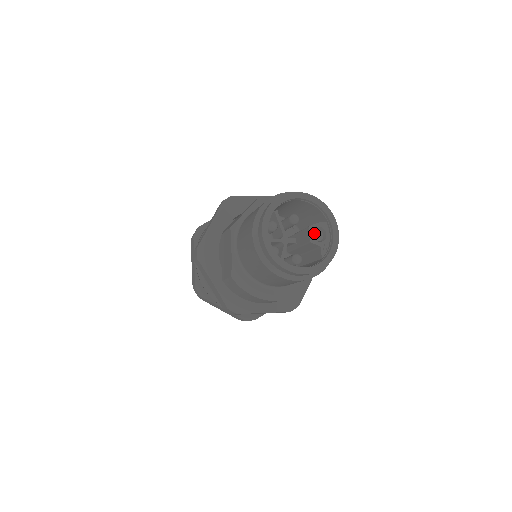
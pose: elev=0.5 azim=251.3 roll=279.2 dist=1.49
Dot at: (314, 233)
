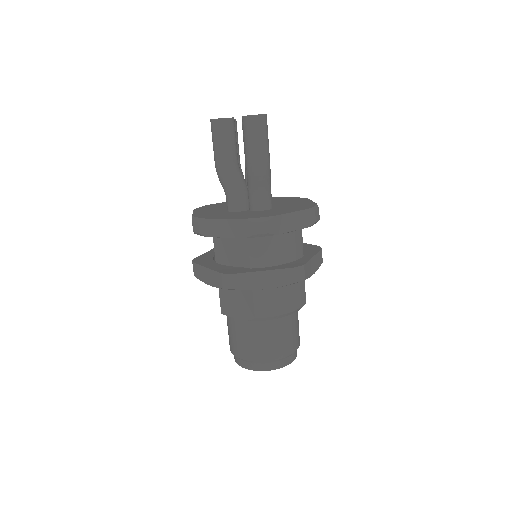
Dot at: occluded
